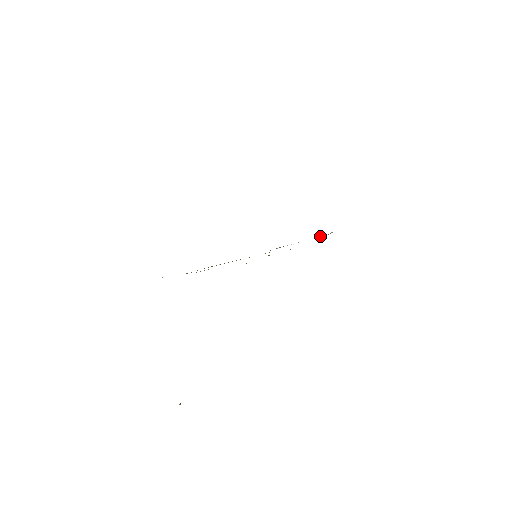
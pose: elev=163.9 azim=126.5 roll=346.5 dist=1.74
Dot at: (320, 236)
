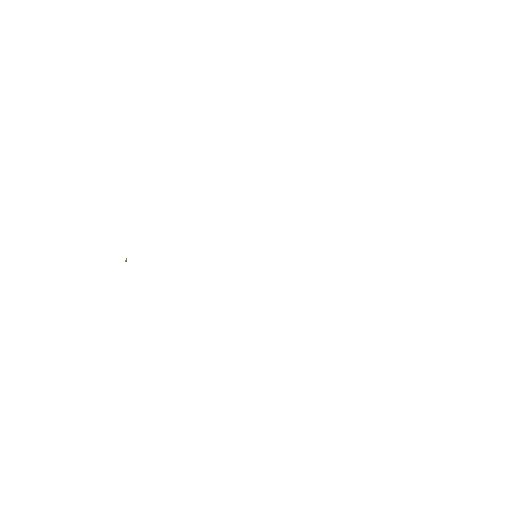
Dot at: occluded
